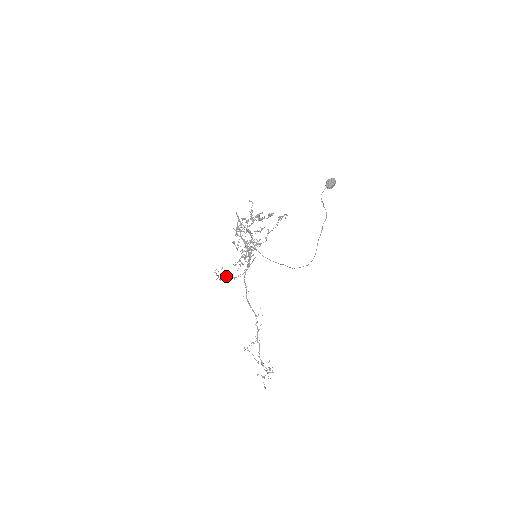
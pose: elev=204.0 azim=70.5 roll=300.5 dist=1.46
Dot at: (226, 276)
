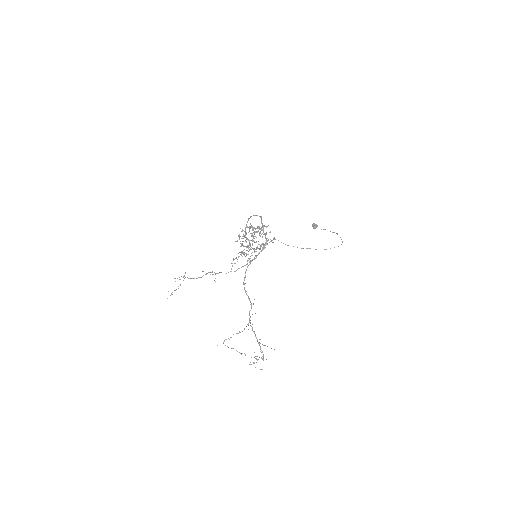
Dot at: occluded
